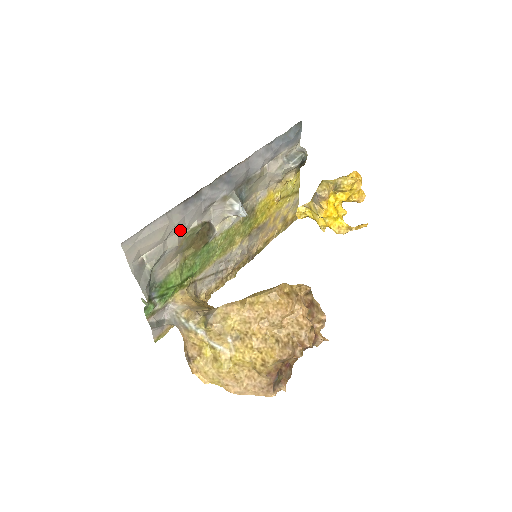
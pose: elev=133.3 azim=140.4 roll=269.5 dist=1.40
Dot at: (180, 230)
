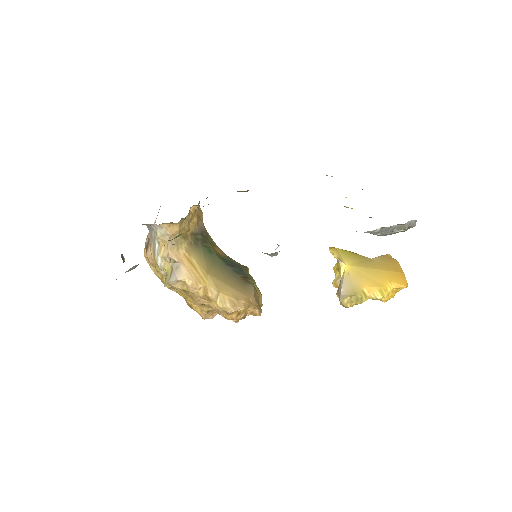
Dot at: occluded
